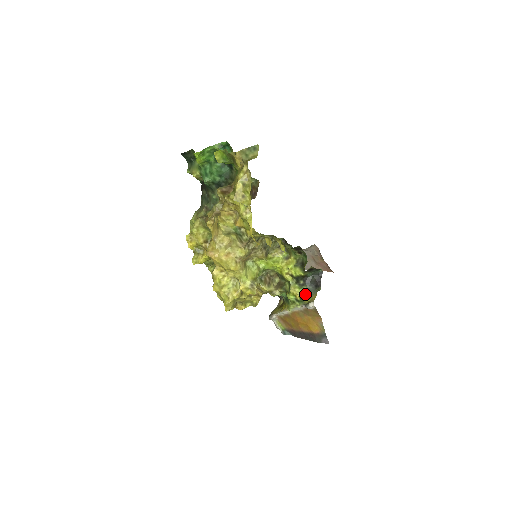
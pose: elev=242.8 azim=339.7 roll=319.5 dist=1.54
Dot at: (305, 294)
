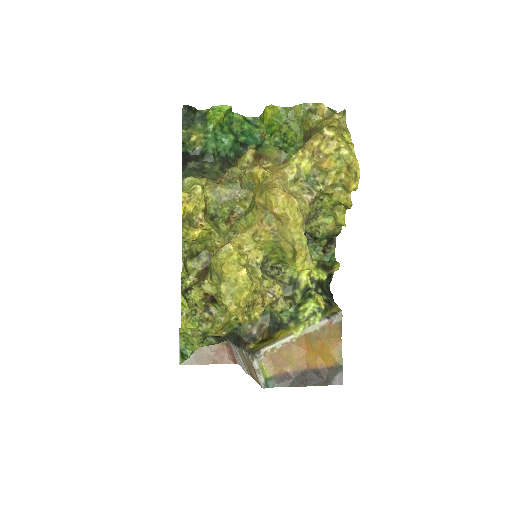
Dot at: (327, 304)
